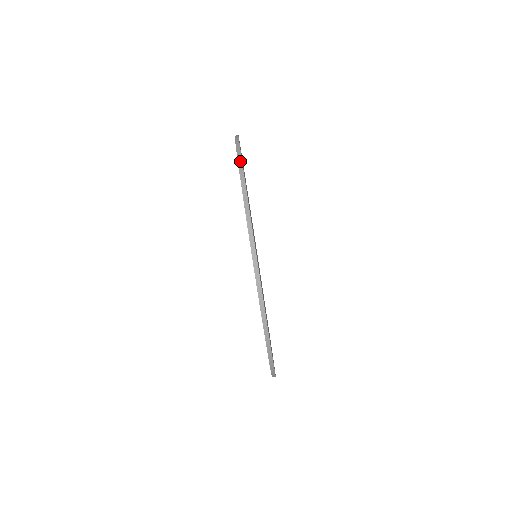
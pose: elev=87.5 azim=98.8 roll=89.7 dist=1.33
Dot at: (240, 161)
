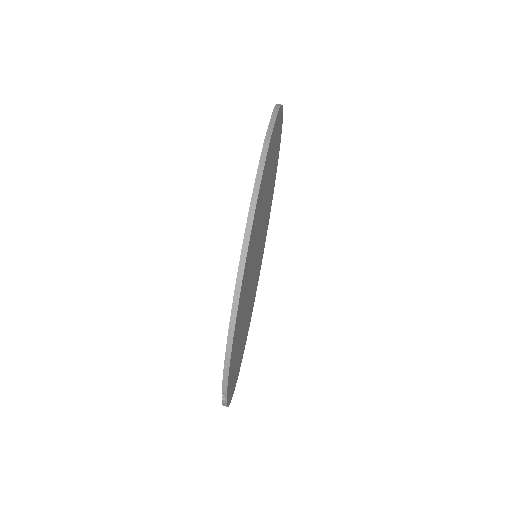
Dot at: (278, 105)
